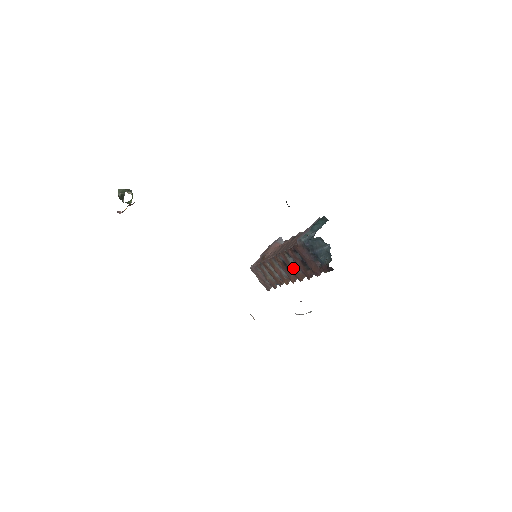
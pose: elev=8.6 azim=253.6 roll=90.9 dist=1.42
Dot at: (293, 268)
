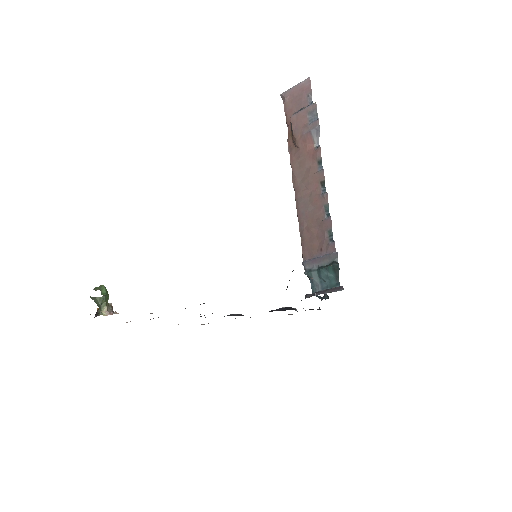
Dot at: occluded
